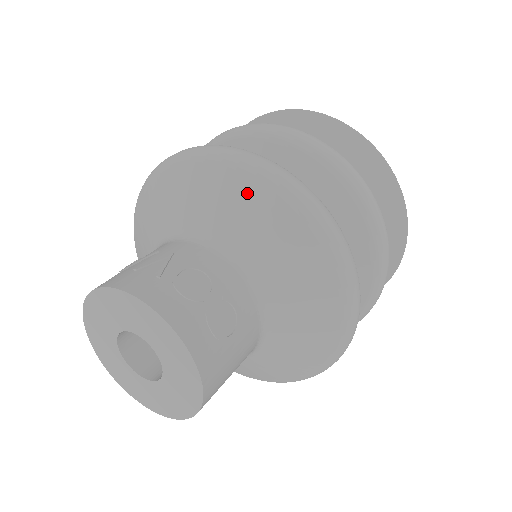
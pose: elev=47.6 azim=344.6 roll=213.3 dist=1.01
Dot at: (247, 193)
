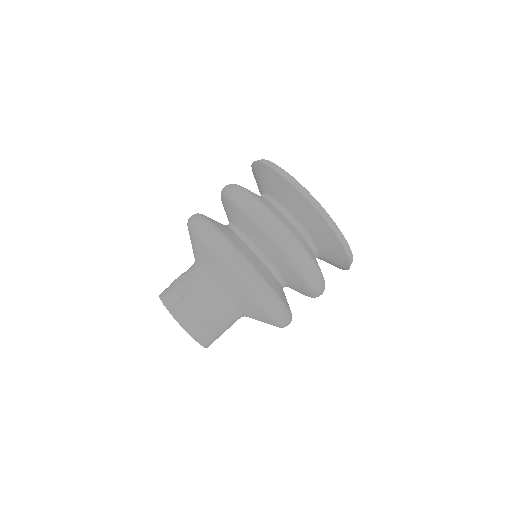
Dot at: (208, 255)
